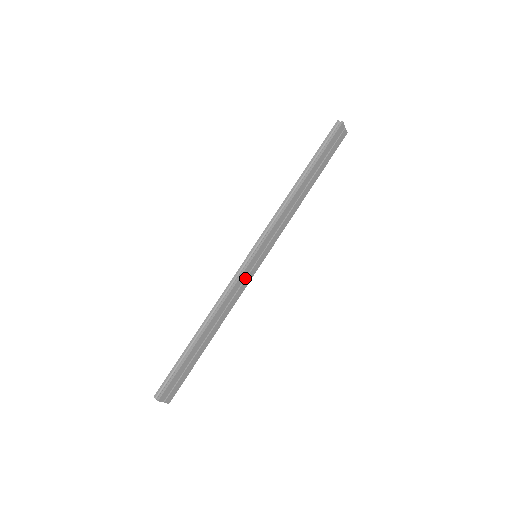
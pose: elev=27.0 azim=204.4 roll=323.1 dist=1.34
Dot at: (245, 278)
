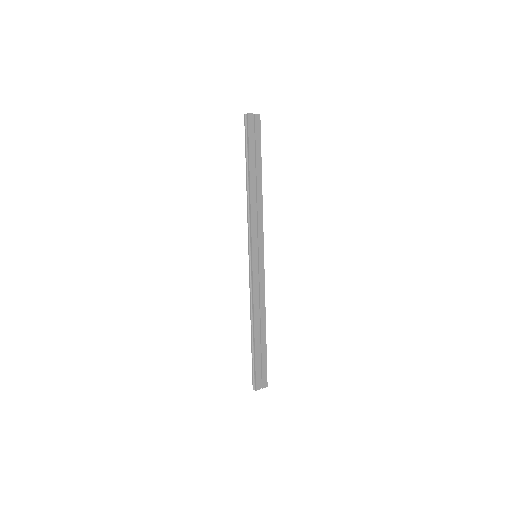
Dot at: (258, 277)
